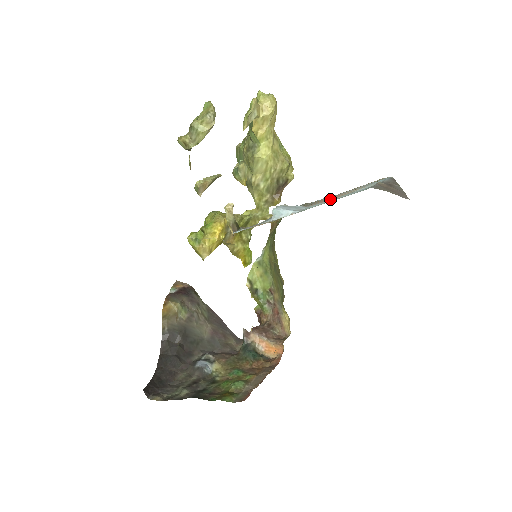
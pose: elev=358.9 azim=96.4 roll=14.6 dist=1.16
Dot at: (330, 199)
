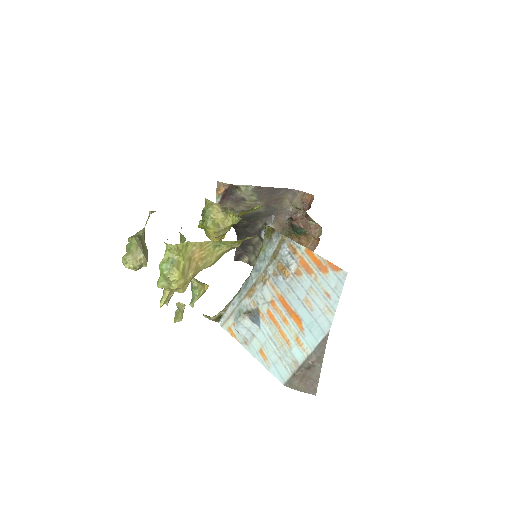
Dot at: (275, 327)
